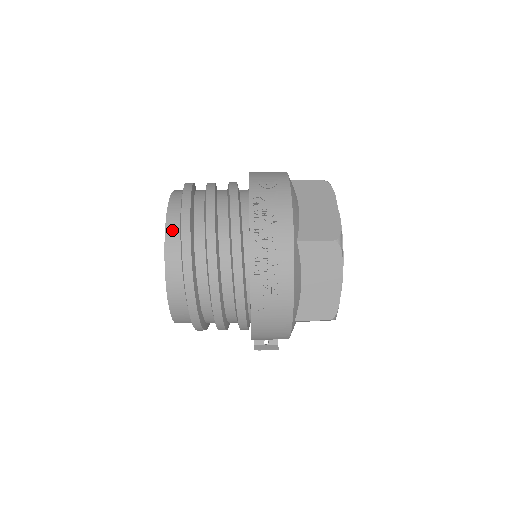
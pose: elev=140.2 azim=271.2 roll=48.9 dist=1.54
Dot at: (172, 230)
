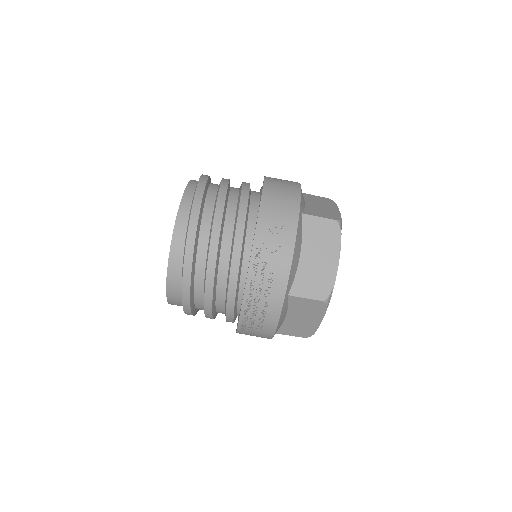
Dot at: (176, 256)
